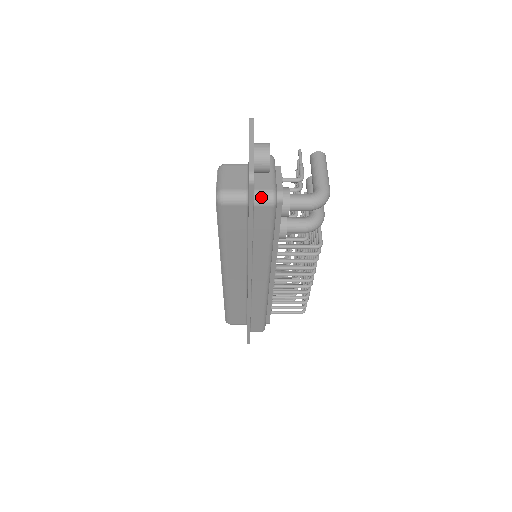
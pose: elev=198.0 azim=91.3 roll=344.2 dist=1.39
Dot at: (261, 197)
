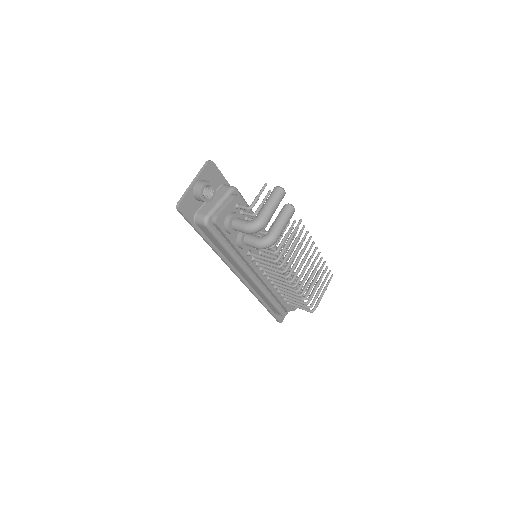
Dot at: (198, 219)
